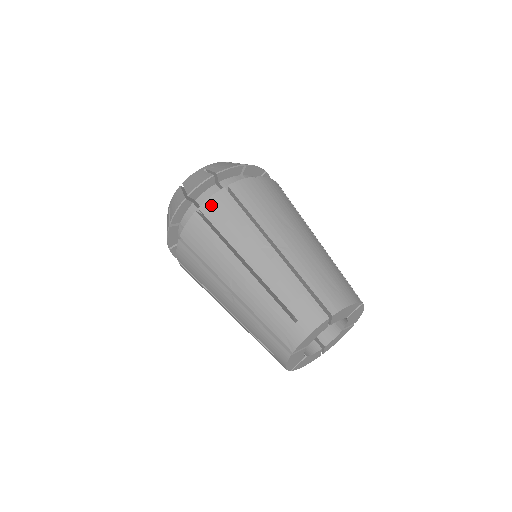
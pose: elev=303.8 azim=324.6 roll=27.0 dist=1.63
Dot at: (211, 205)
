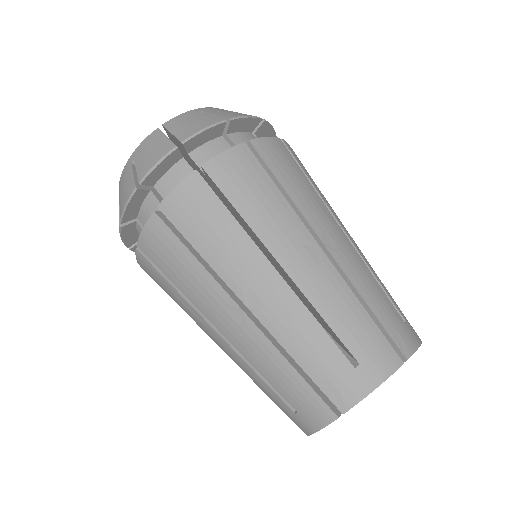
Dot at: (224, 164)
